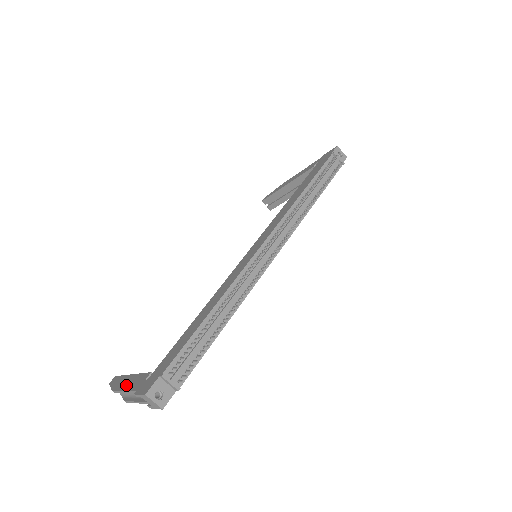
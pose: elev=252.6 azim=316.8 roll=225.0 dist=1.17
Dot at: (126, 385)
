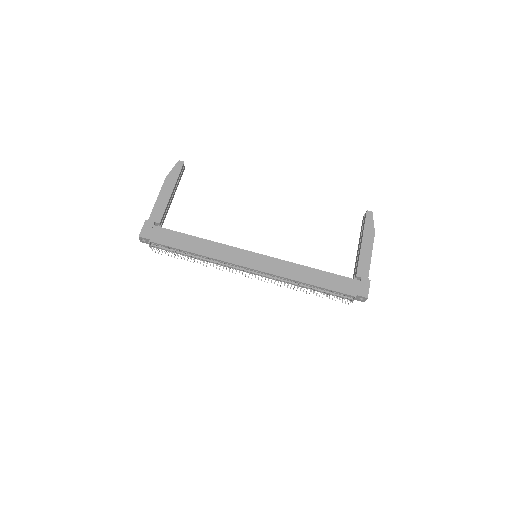
Dot at: (161, 197)
